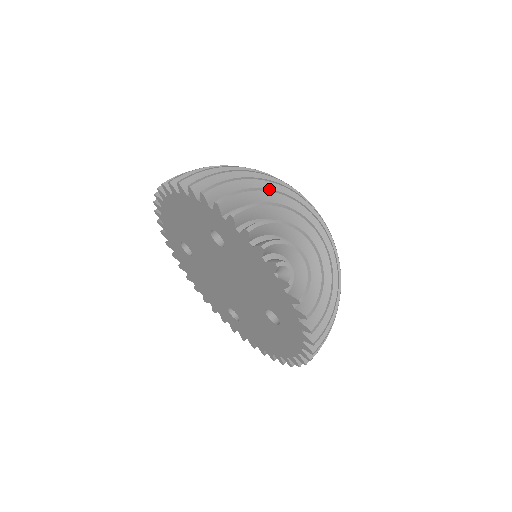
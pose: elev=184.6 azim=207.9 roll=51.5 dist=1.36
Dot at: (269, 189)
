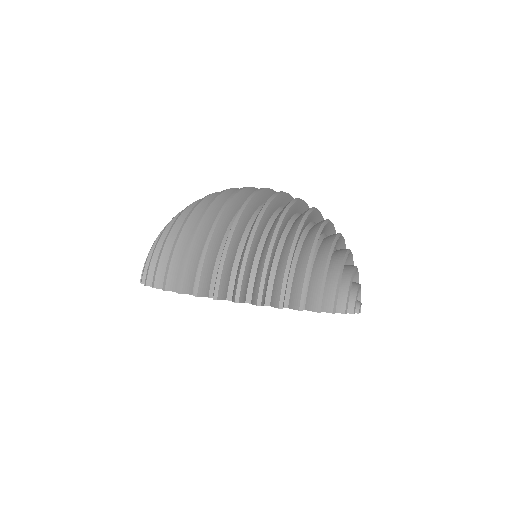
Dot at: (329, 256)
